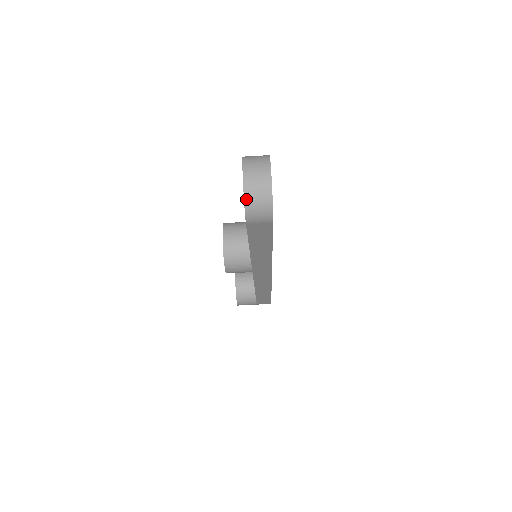
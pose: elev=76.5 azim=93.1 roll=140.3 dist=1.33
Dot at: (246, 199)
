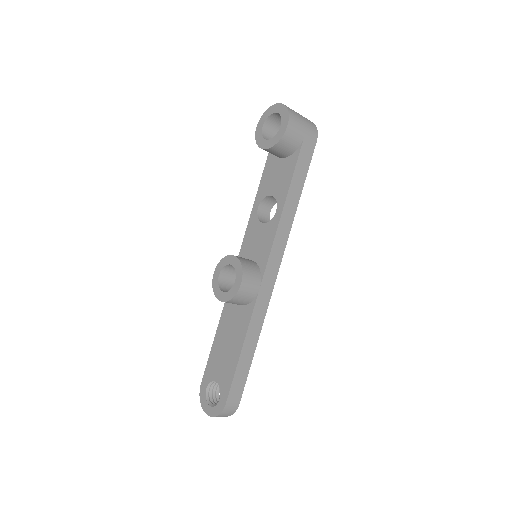
Dot at: (202, 404)
